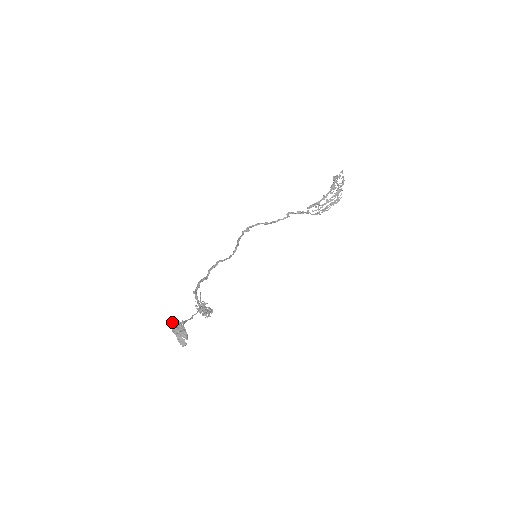
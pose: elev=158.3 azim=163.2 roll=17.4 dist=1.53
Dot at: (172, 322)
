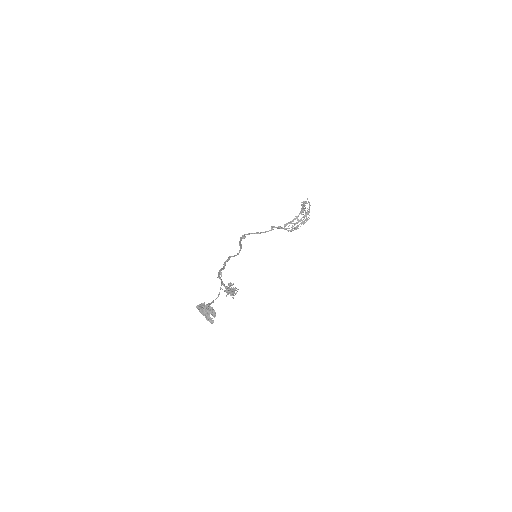
Dot at: (199, 304)
